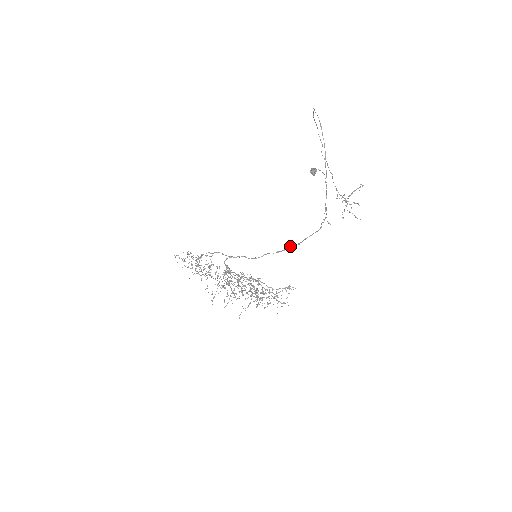
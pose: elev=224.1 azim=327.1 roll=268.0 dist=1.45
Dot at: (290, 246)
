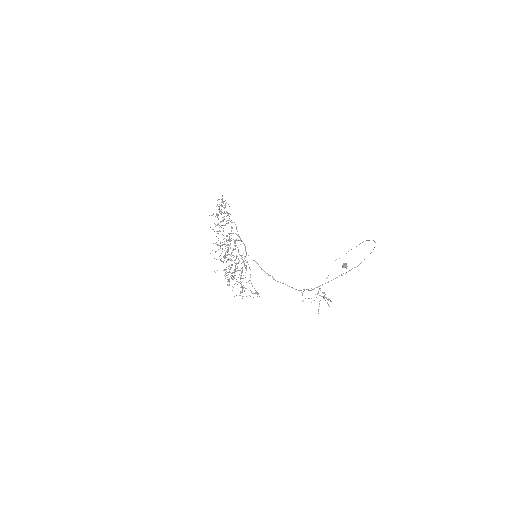
Dot at: (272, 276)
